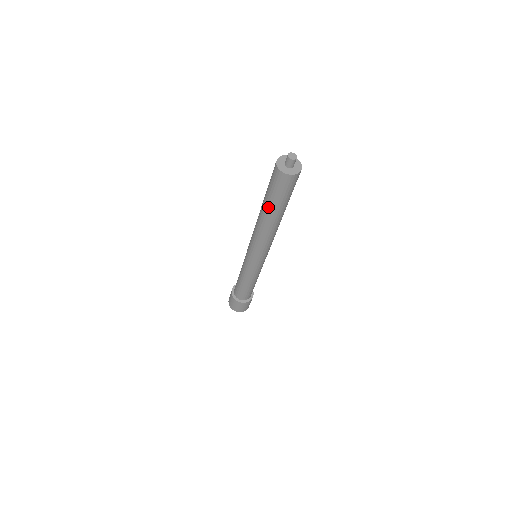
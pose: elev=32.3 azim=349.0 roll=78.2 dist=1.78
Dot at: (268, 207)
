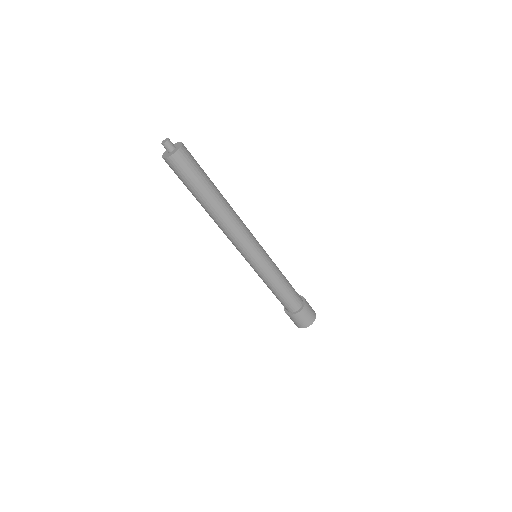
Dot at: (204, 195)
